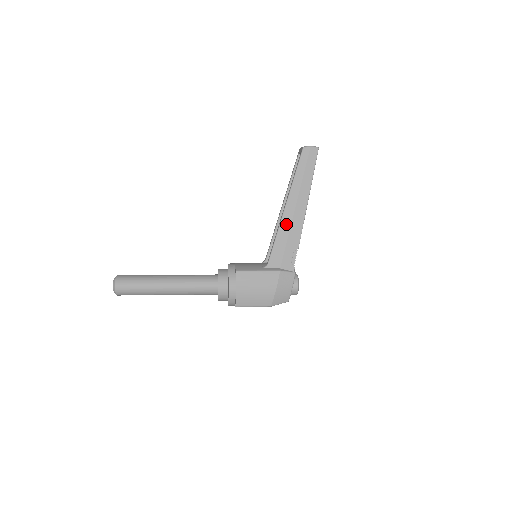
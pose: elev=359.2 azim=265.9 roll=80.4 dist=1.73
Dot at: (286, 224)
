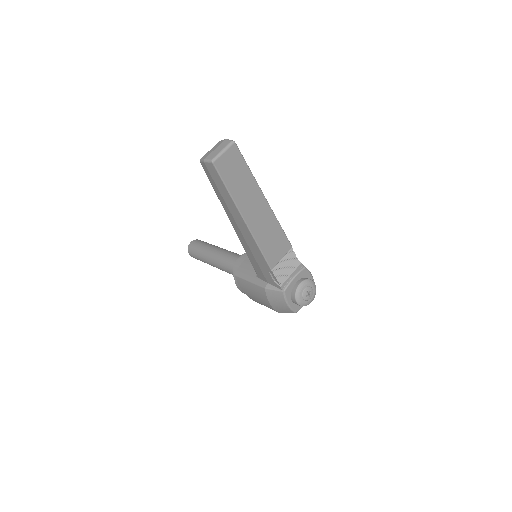
Dot at: (244, 244)
